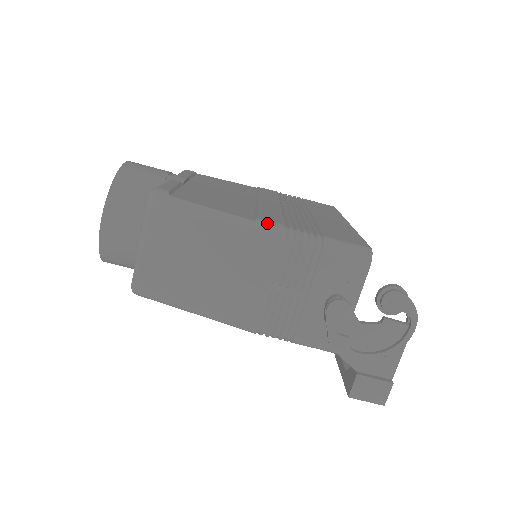
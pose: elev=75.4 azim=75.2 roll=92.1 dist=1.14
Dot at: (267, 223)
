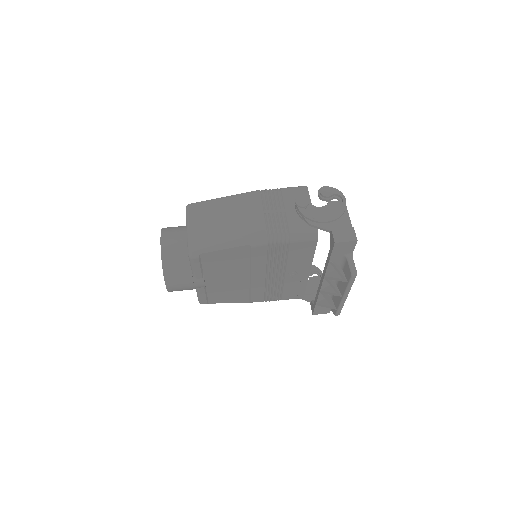
Dot at: occluded
